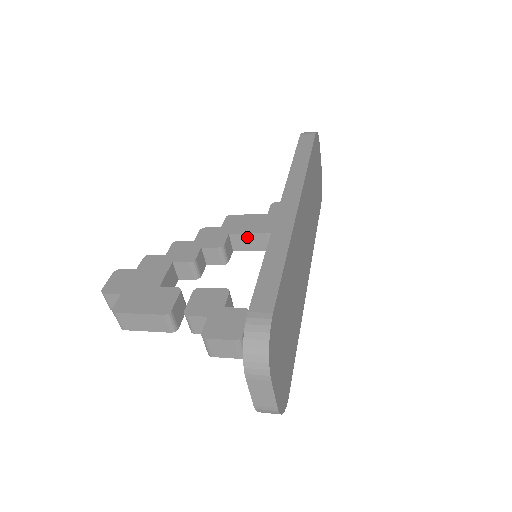
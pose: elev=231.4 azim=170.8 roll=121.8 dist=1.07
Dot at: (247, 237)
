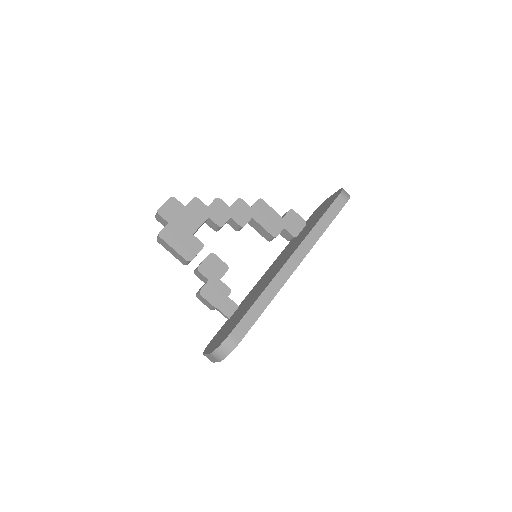
Dot at: (261, 227)
